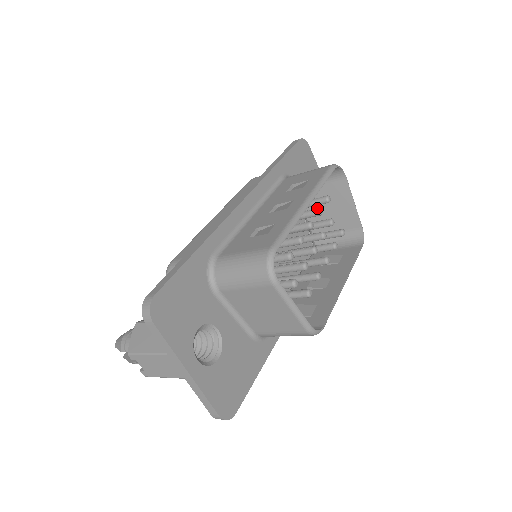
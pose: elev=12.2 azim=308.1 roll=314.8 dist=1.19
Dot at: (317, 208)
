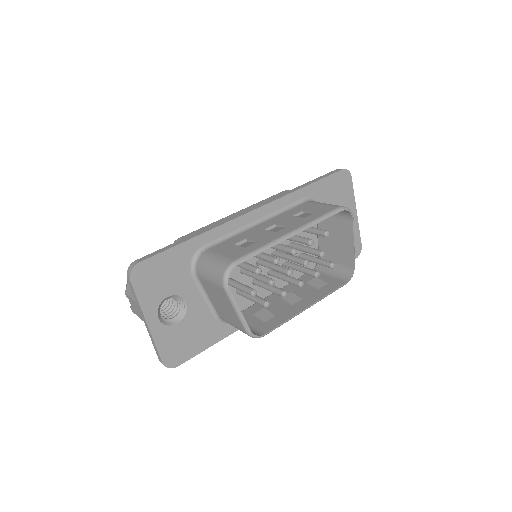
Dot at: (310, 239)
